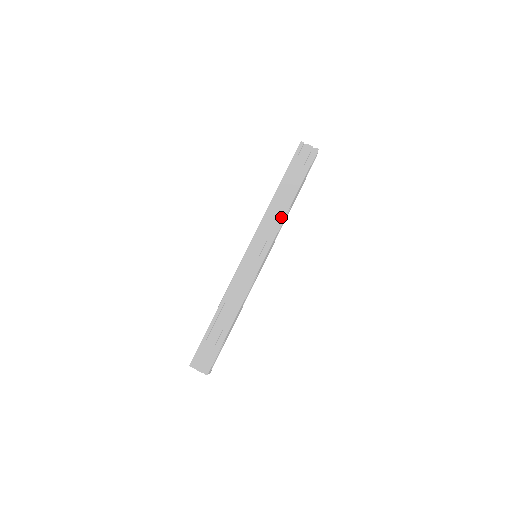
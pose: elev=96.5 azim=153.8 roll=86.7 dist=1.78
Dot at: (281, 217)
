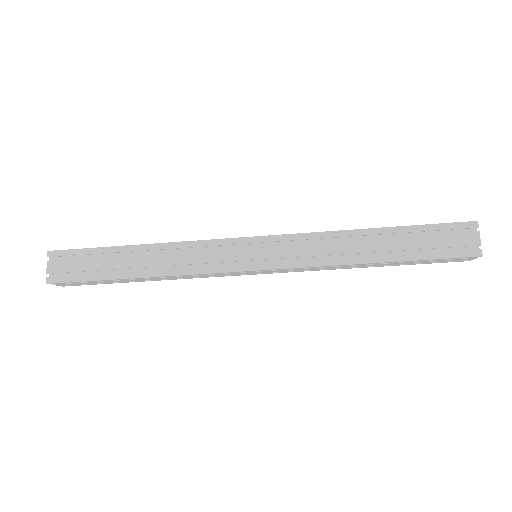
Dot at: (333, 269)
